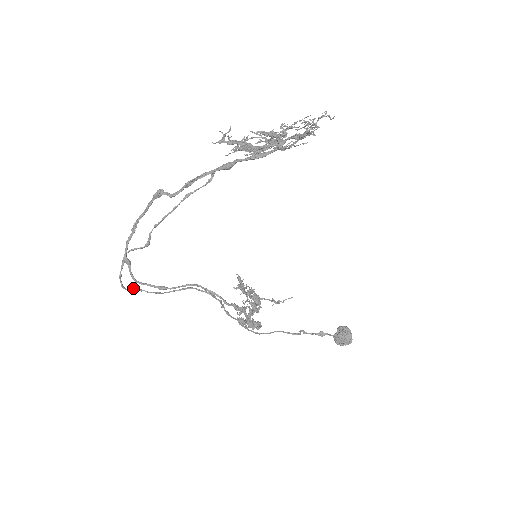
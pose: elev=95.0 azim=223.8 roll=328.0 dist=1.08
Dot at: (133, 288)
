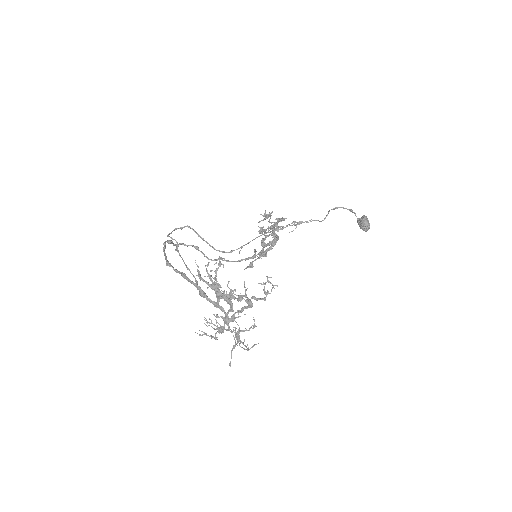
Dot at: (182, 228)
